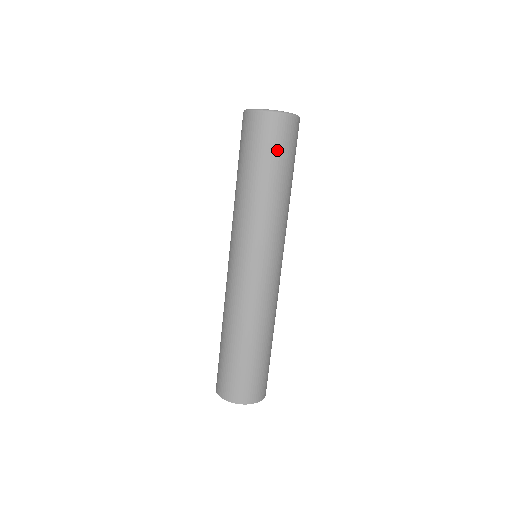
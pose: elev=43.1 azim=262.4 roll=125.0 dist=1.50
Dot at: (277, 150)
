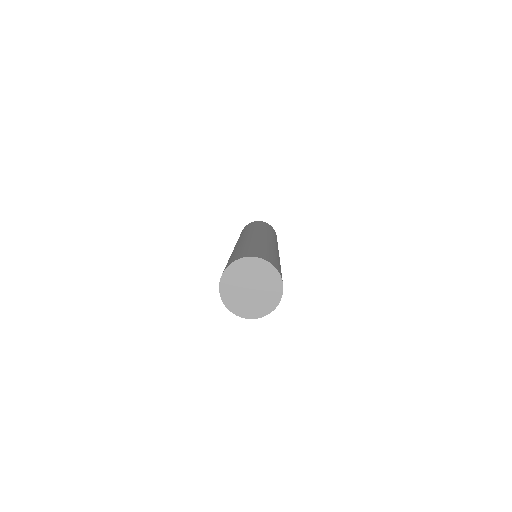
Dot at: (274, 232)
